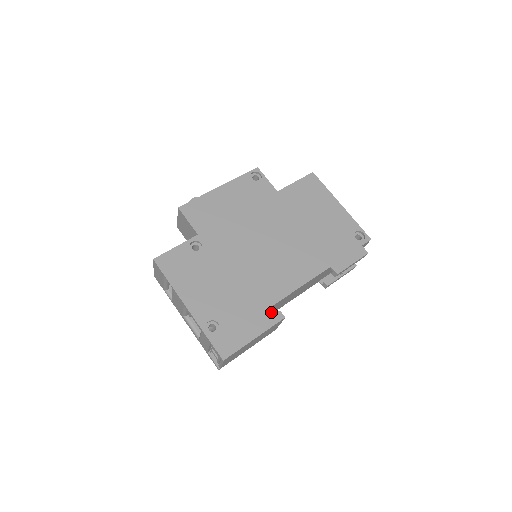
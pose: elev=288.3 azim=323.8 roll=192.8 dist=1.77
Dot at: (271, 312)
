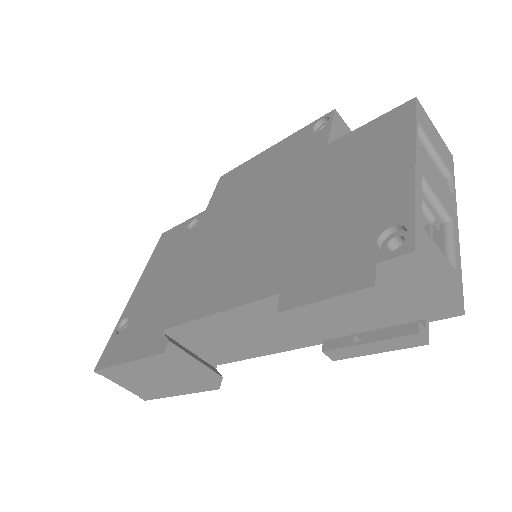
Dot at: (162, 336)
